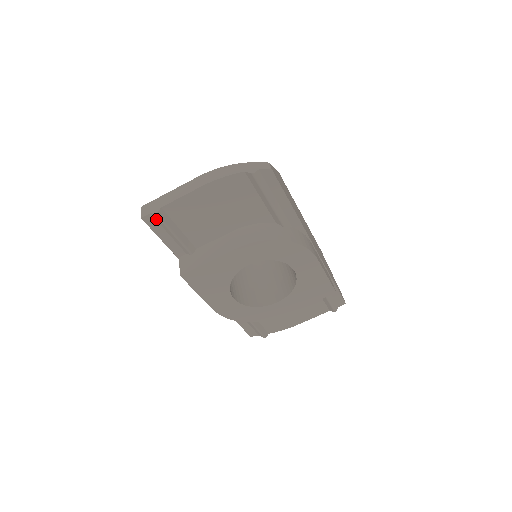
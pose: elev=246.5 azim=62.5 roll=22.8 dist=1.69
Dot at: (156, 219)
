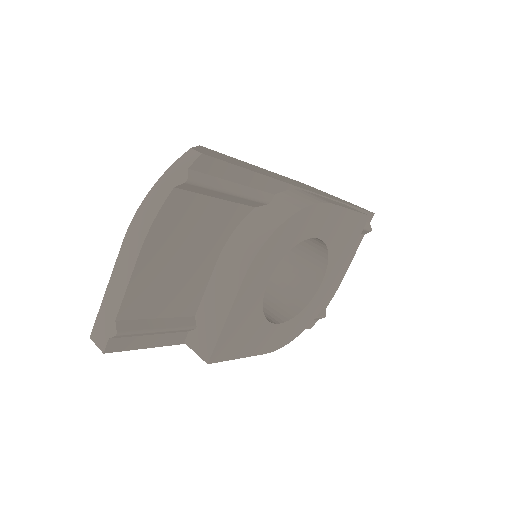
Dot at: (122, 337)
